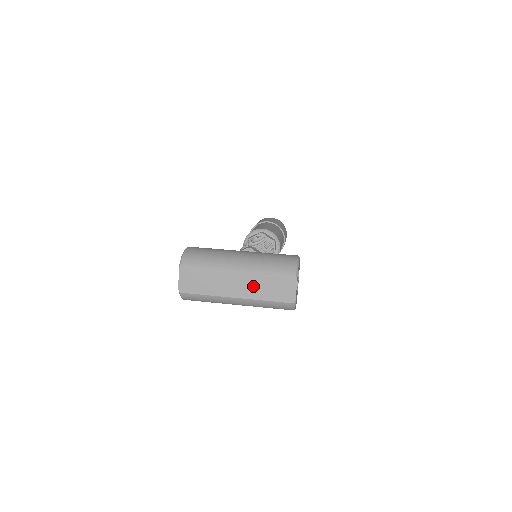
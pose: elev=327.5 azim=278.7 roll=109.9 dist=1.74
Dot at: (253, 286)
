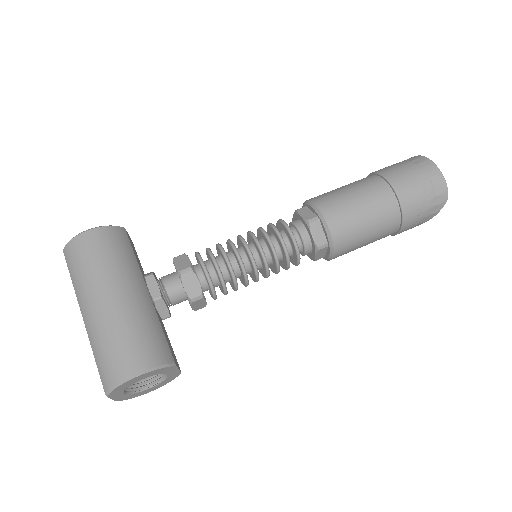
Dot at: occluded
